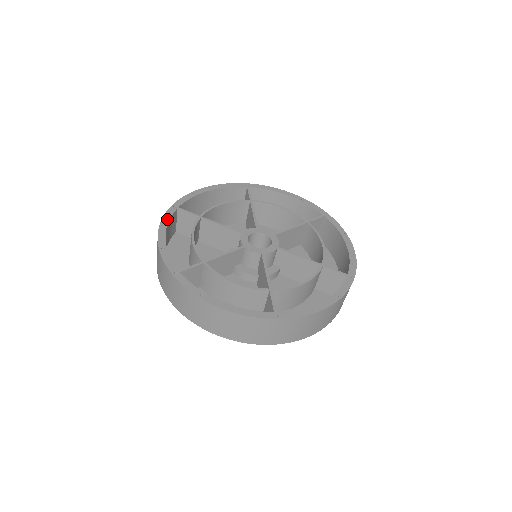
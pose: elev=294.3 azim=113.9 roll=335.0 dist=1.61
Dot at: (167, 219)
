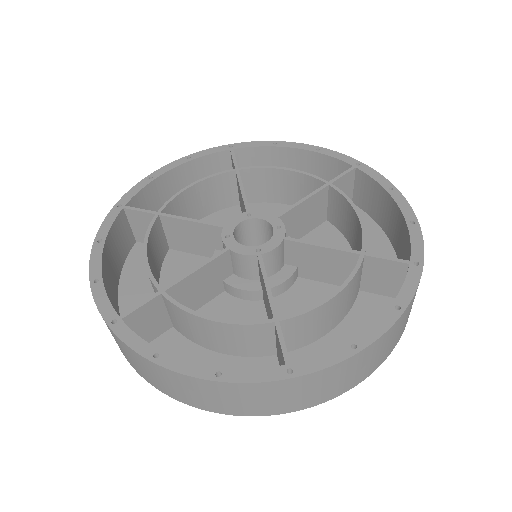
Dot at: (202, 154)
